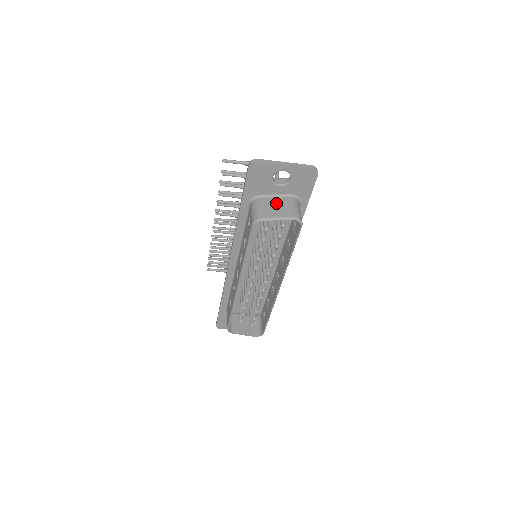
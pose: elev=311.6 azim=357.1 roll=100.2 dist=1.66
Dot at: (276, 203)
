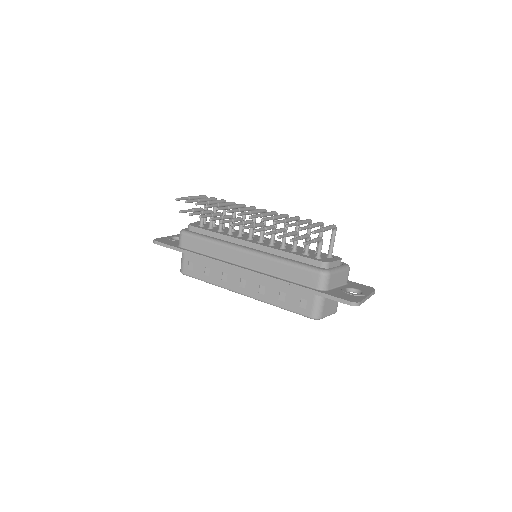
Dot at: occluded
